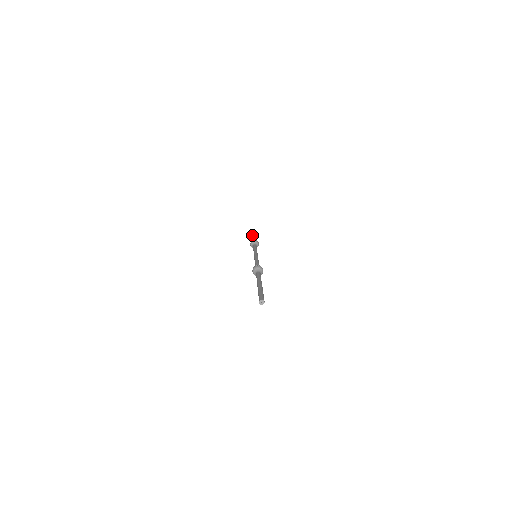
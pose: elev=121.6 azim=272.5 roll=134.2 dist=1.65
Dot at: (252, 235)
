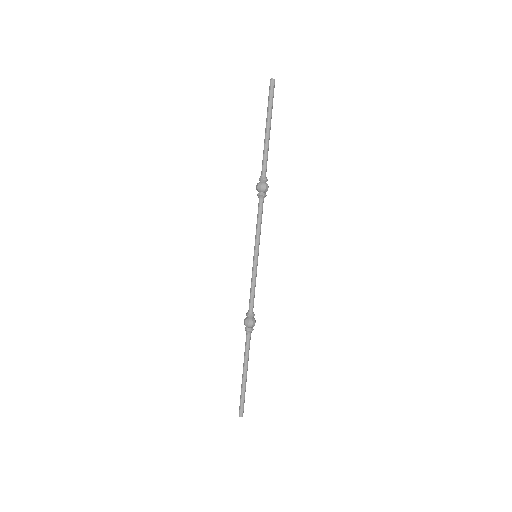
Dot at: (245, 371)
